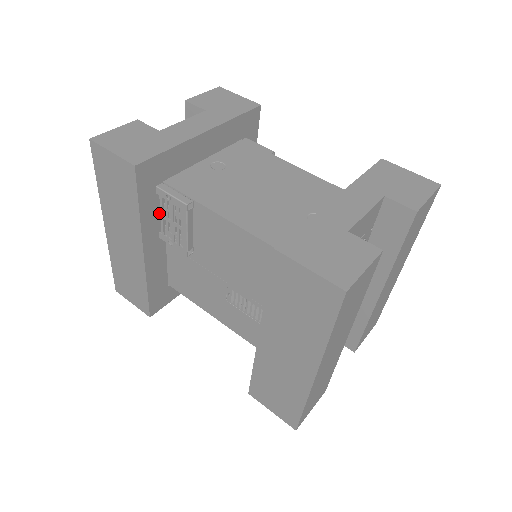
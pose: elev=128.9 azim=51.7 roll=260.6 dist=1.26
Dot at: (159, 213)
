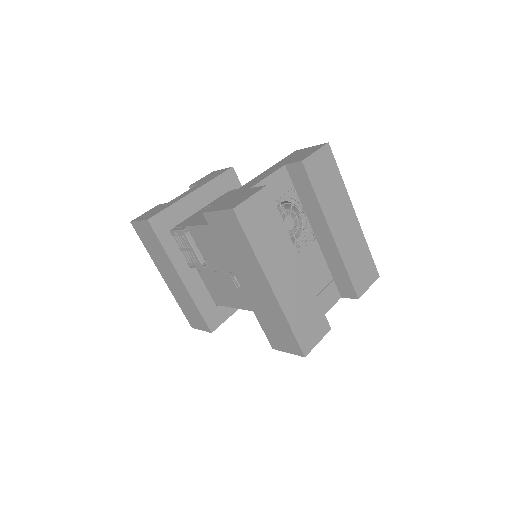
Dot at: (180, 249)
